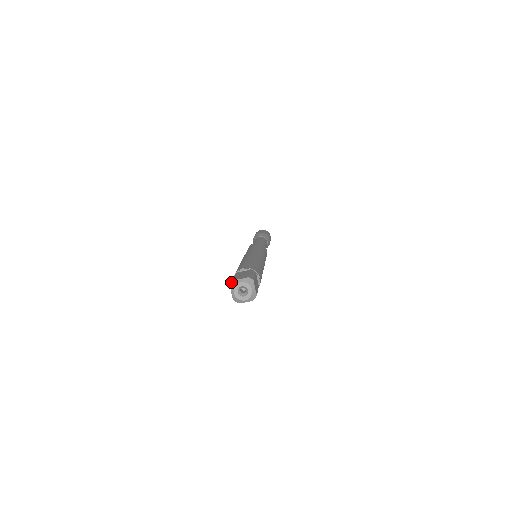
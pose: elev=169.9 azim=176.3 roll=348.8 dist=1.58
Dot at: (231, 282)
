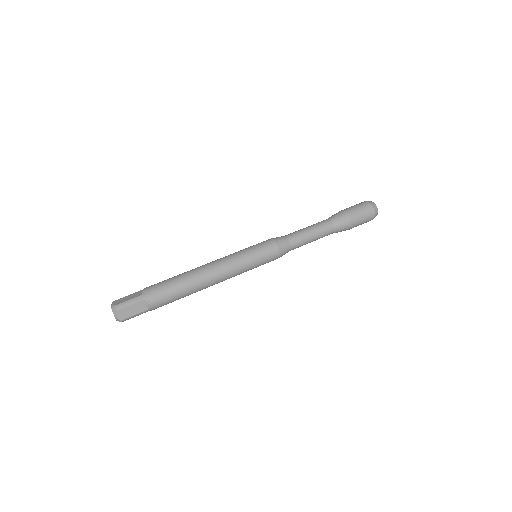
Dot at: (113, 302)
